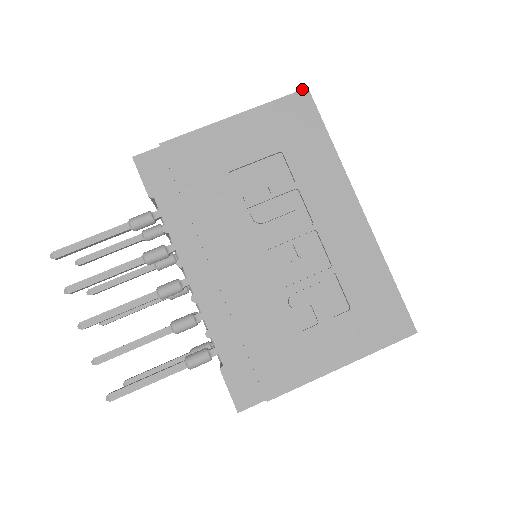
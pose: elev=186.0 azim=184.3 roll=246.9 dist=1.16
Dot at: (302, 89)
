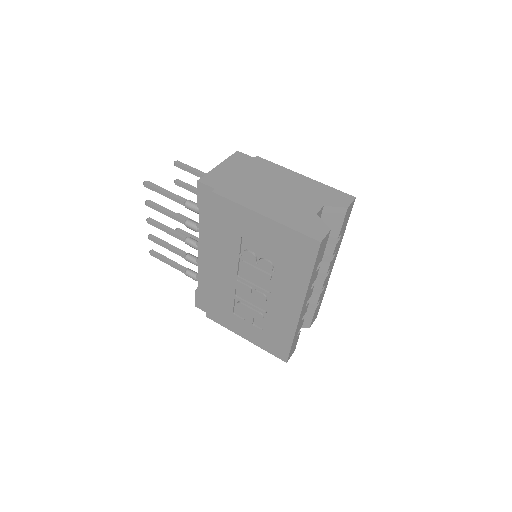
Dot at: (316, 240)
